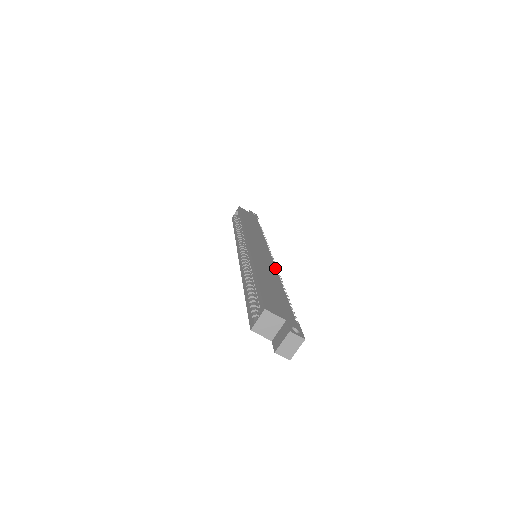
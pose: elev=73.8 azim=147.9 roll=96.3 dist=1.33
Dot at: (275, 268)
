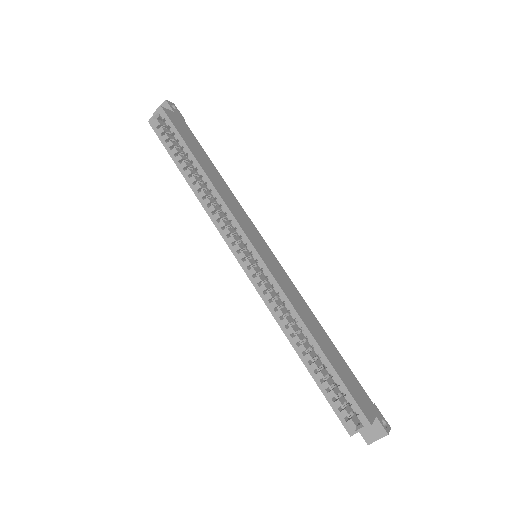
Dot at: (297, 290)
